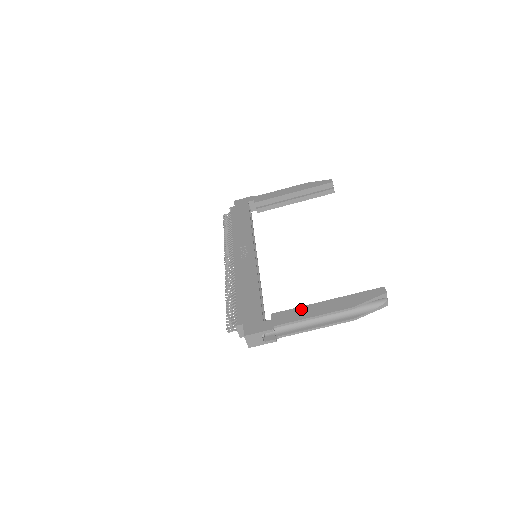
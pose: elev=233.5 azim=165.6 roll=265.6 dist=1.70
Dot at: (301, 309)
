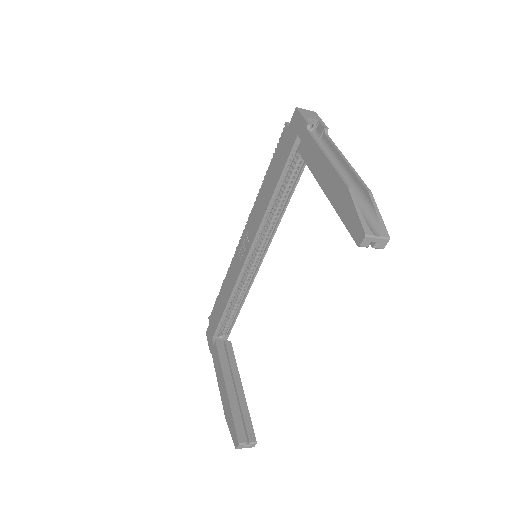
Dot at: (219, 367)
